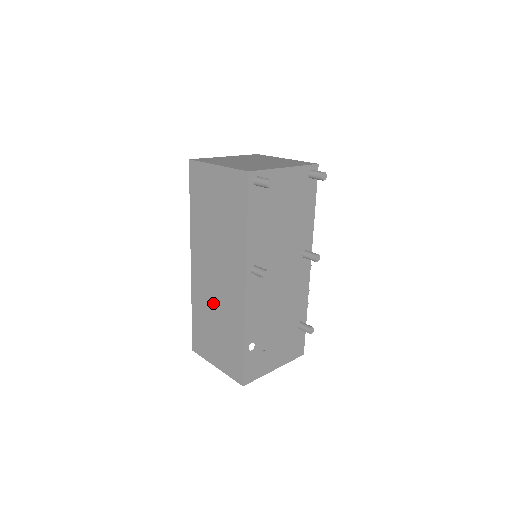
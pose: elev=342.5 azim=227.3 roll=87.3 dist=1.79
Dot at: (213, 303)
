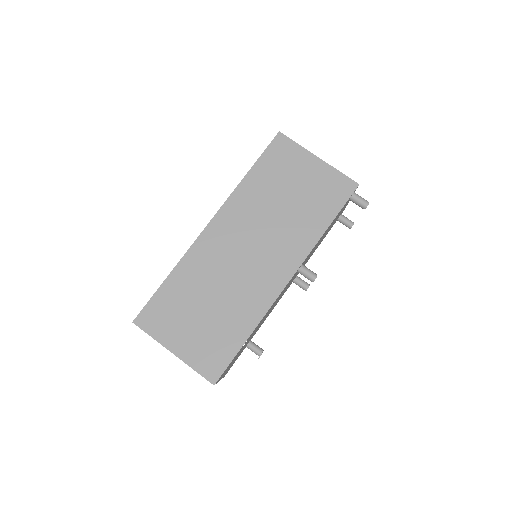
Dot at: (221, 279)
